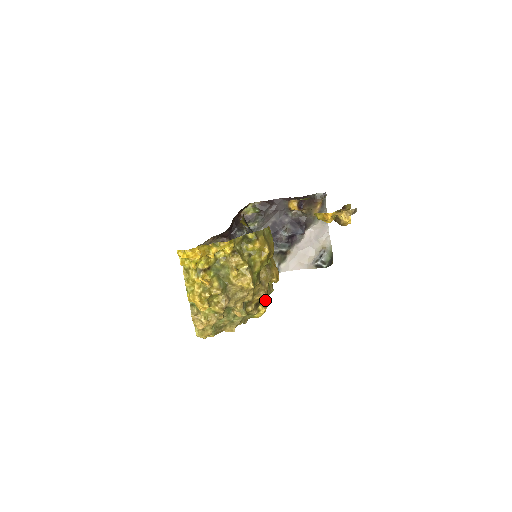
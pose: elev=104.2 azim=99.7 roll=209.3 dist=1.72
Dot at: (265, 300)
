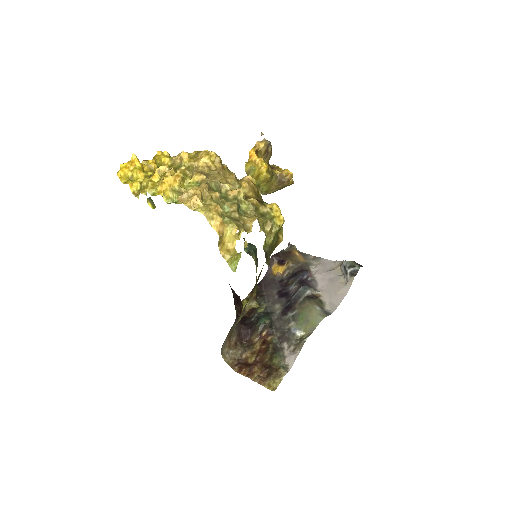
Dot at: occluded
